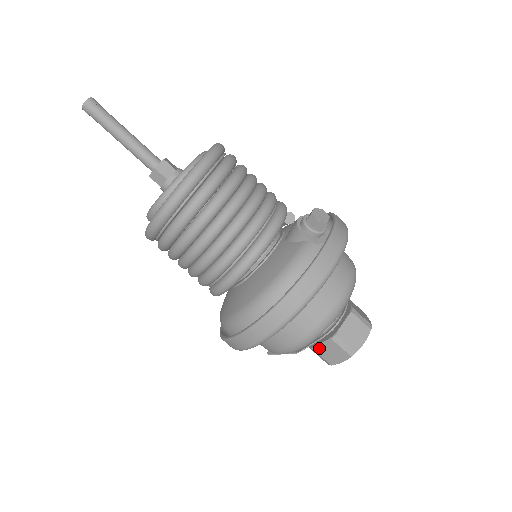
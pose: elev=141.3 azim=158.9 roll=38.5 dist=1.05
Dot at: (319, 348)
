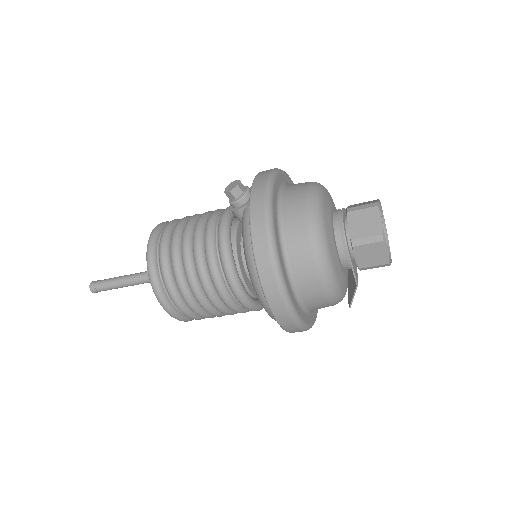
Dot at: (361, 263)
